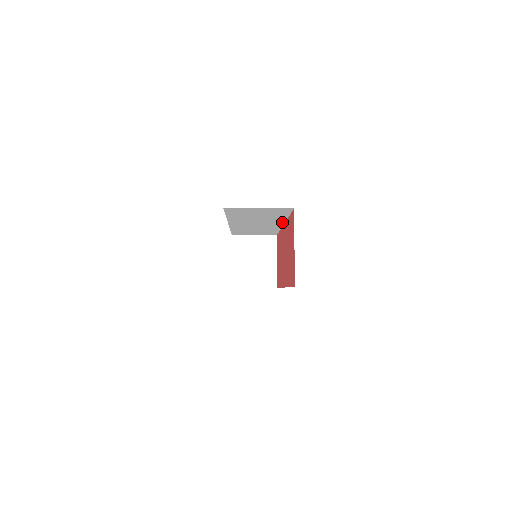
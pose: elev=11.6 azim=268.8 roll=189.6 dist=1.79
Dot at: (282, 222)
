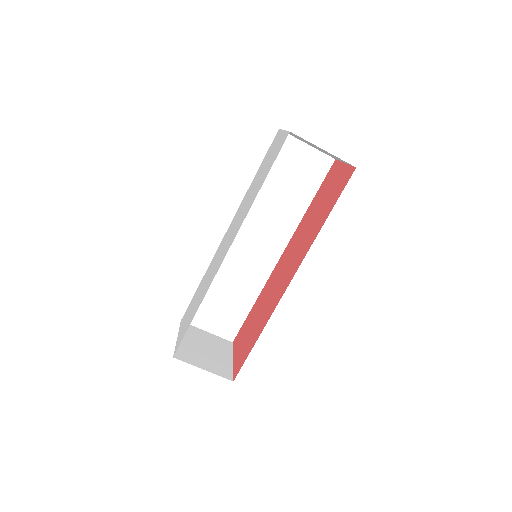
Dot at: (287, 240)
